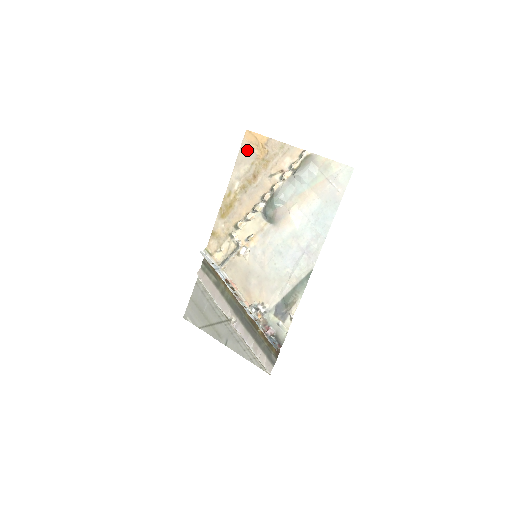
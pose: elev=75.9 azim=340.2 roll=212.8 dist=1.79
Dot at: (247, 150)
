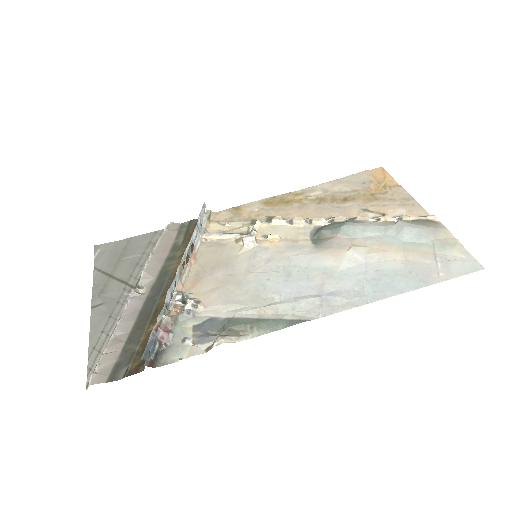
Dot at: (363, 178)
